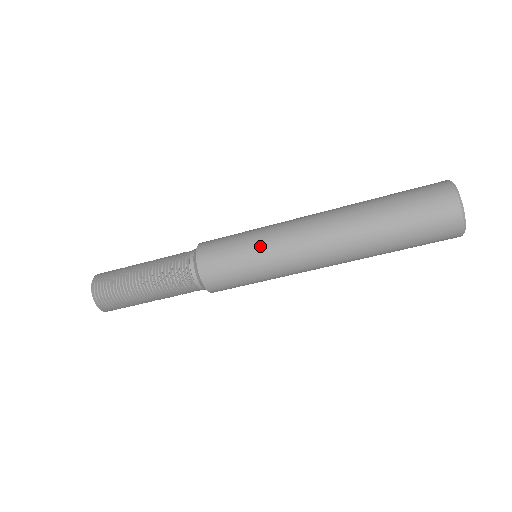
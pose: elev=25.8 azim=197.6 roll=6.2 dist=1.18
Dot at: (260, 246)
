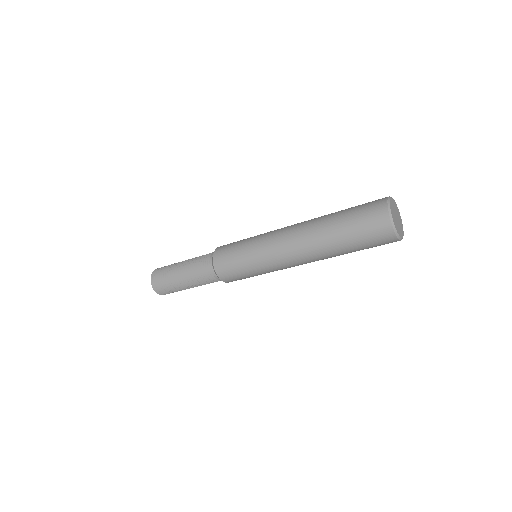
Dot at: (257, 264)
